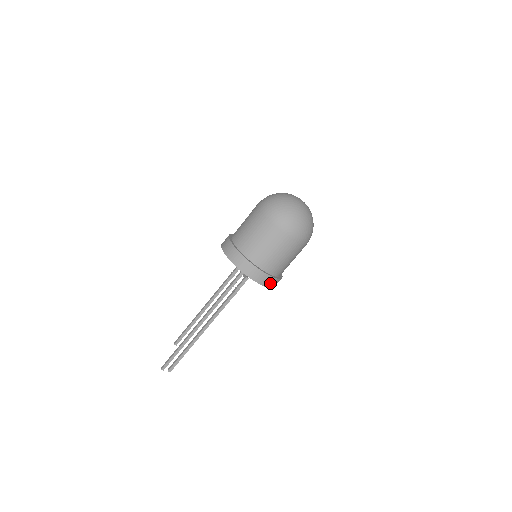
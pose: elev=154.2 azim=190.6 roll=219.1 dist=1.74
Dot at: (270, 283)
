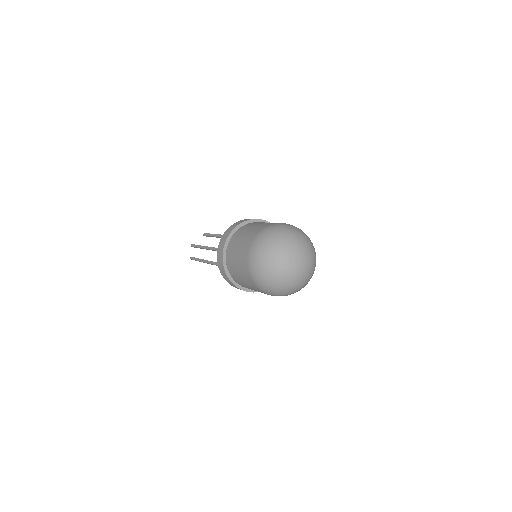
Dot at: occluded
